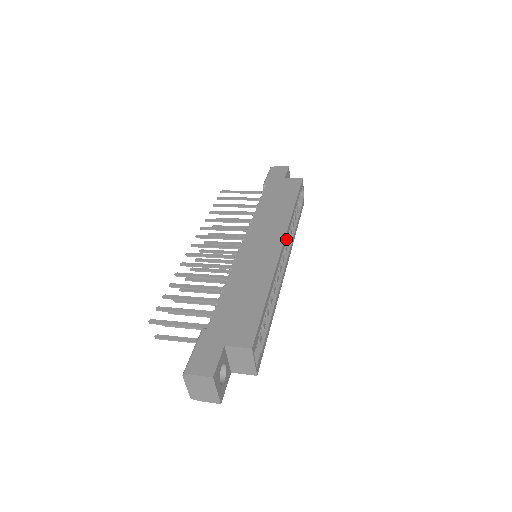
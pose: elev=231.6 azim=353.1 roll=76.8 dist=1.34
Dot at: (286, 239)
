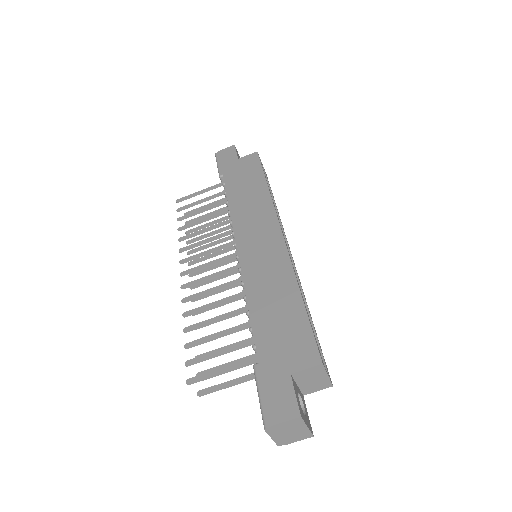
Dot at: (280, 225)
